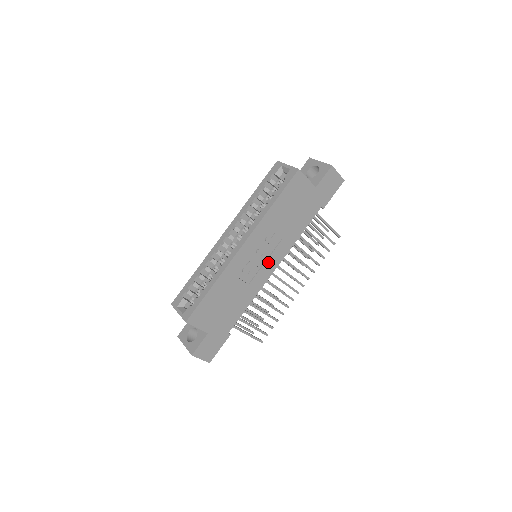
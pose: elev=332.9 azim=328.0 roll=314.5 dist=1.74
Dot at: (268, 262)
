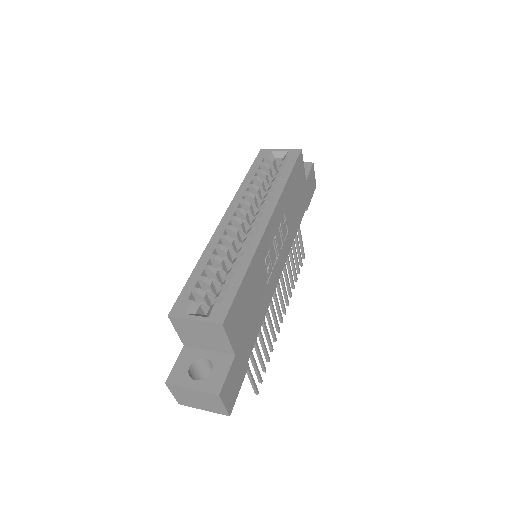
Dot at: (279, 258)
